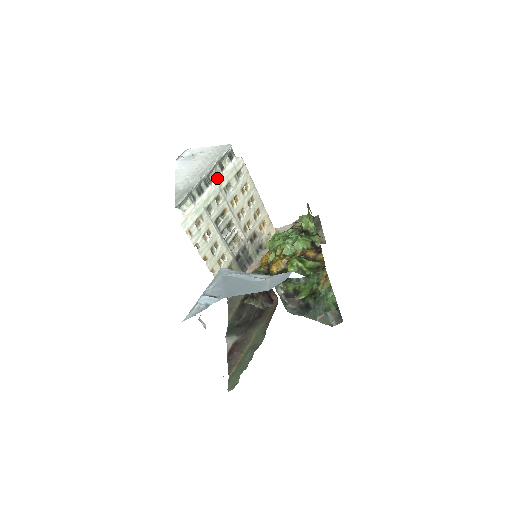
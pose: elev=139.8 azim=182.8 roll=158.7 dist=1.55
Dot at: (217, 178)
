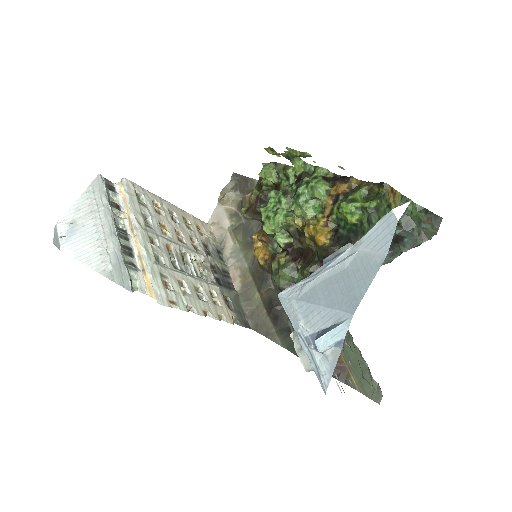
Dot at: (125, 222)
